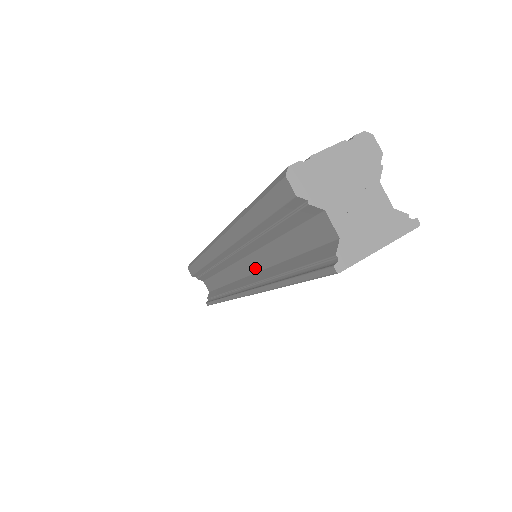
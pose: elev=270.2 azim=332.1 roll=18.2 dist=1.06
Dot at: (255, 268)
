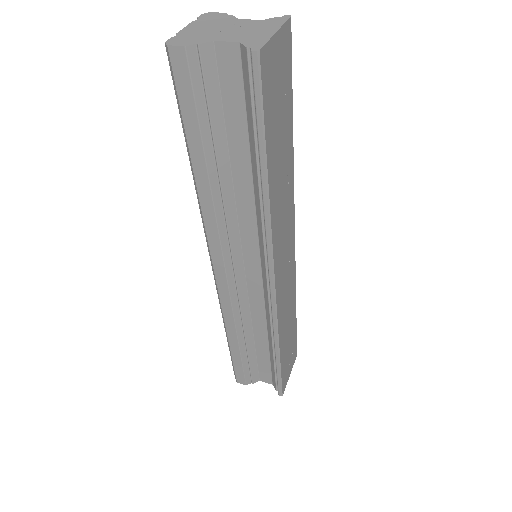
Dot at: (254, 239)
